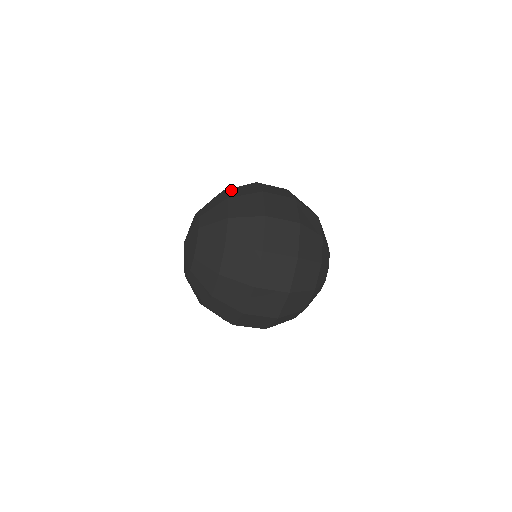
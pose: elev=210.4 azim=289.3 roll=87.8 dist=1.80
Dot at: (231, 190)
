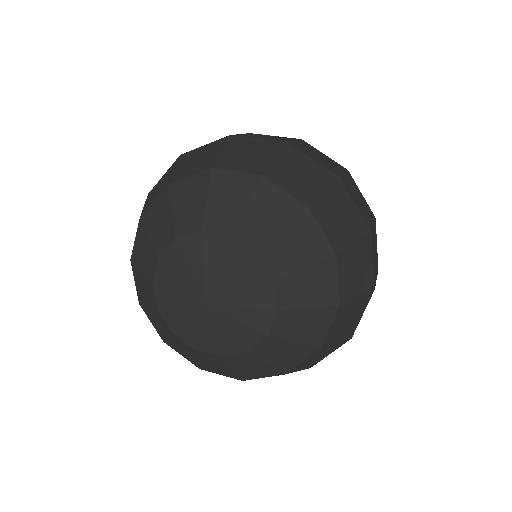
Dot at: (345, 262)
